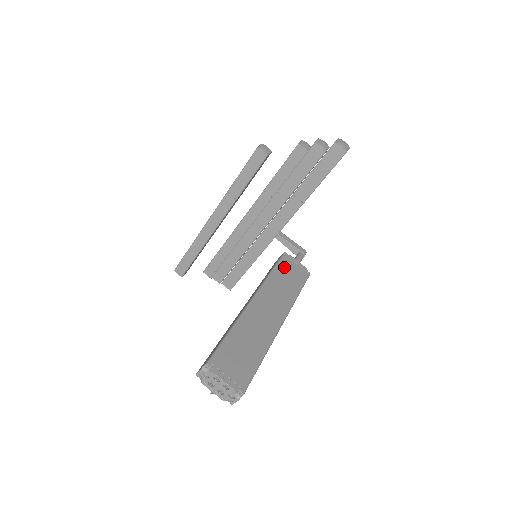
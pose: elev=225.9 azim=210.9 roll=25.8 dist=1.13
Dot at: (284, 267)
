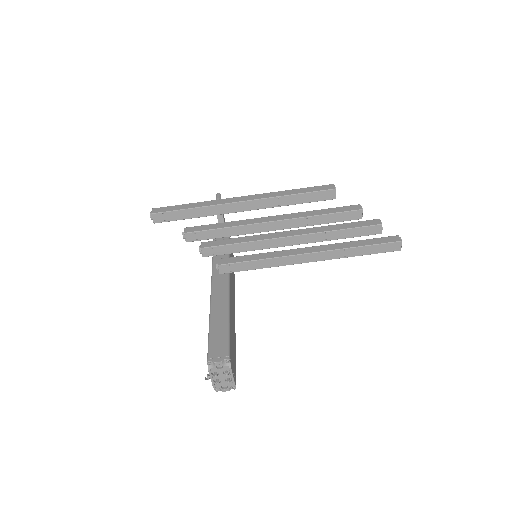
Dot at: occluded
